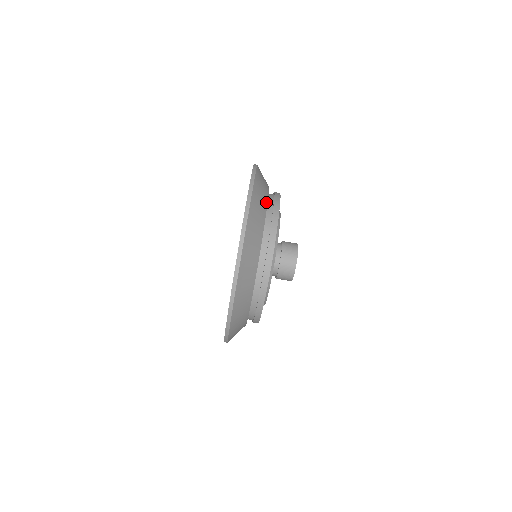
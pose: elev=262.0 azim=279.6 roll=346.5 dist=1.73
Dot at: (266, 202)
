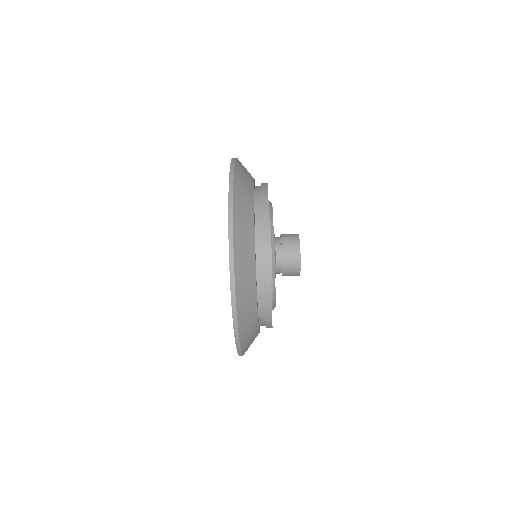
Dot at: (253, 249)
